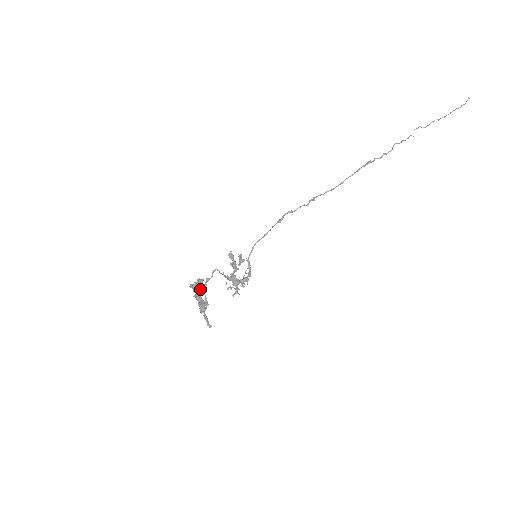
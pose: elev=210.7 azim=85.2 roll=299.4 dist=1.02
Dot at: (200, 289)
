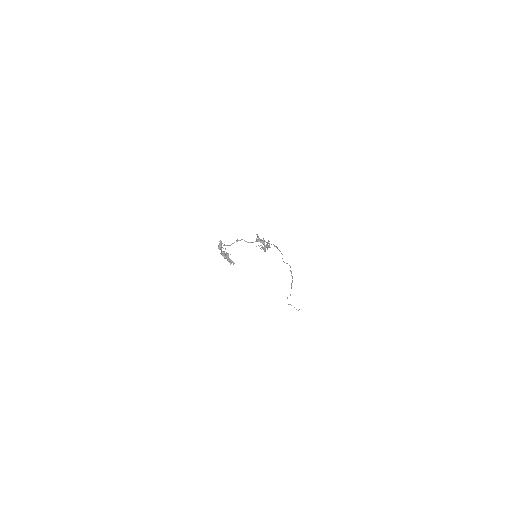
Dot at: occluded
